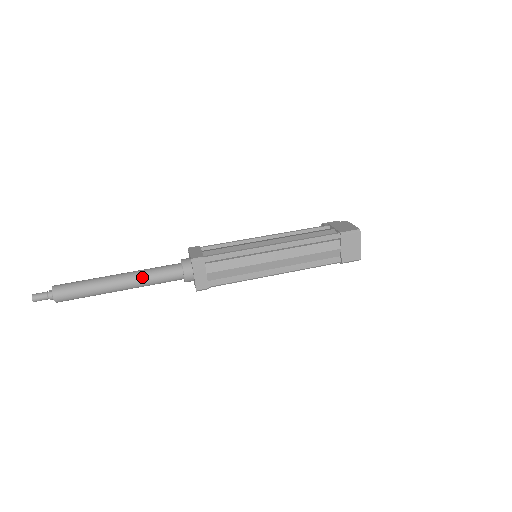
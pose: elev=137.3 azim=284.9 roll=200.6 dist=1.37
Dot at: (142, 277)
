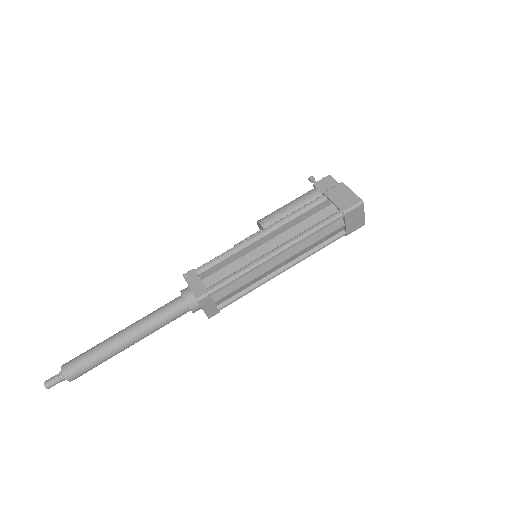
Dot at: (149, 328)
